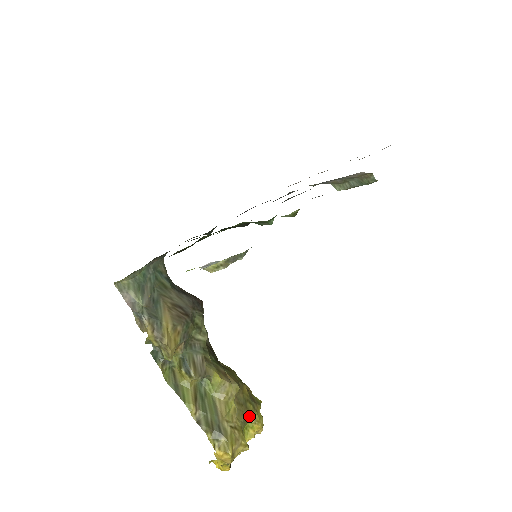
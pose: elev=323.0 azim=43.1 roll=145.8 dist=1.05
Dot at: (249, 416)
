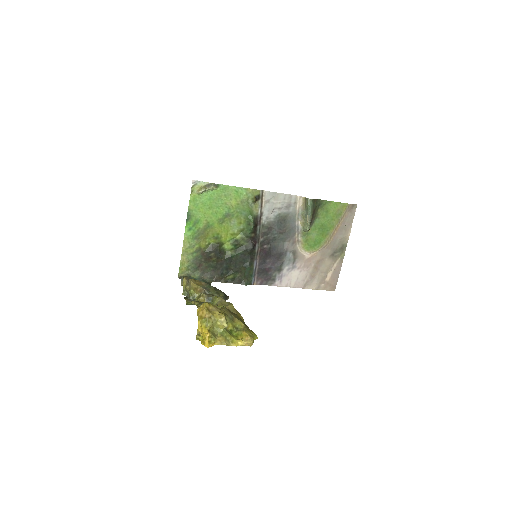
Dot at: (239, 326)
